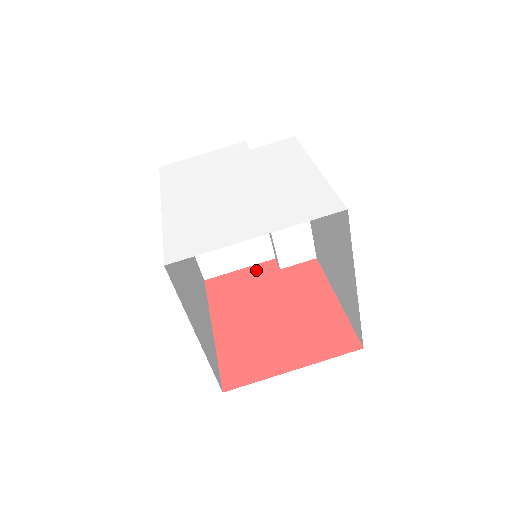
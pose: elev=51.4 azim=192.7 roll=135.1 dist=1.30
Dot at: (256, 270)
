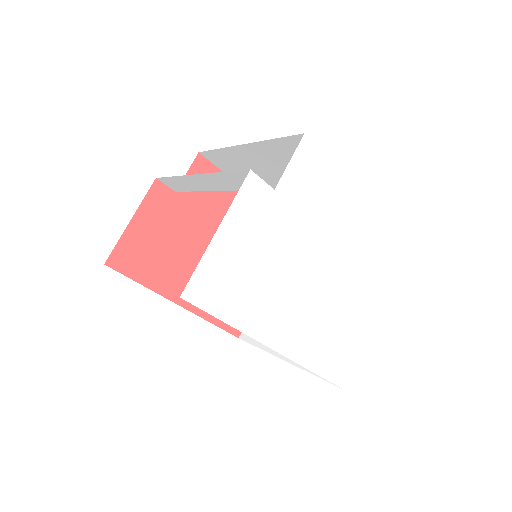
Dot at: (151, 210)
